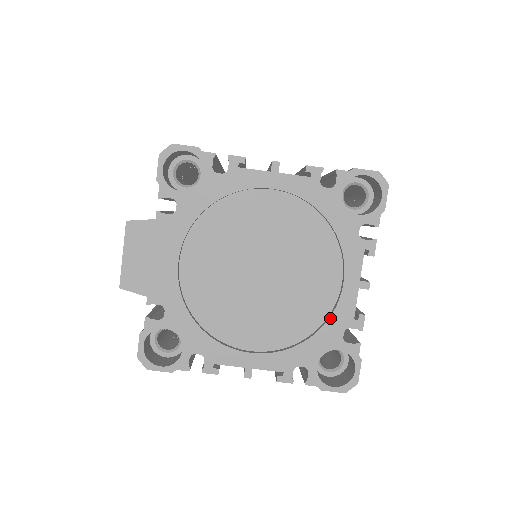
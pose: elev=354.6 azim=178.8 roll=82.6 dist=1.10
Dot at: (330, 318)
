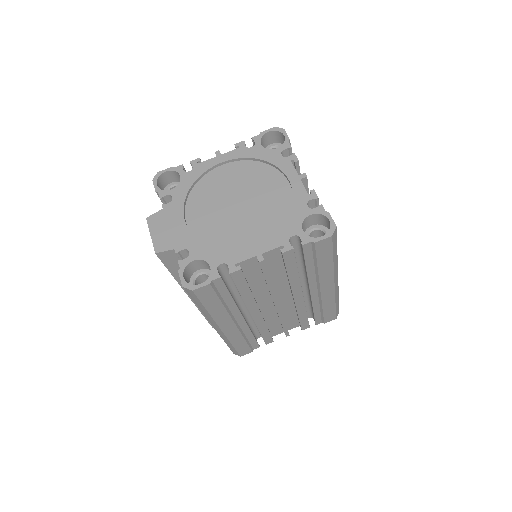
Dot at: (293, 202)
